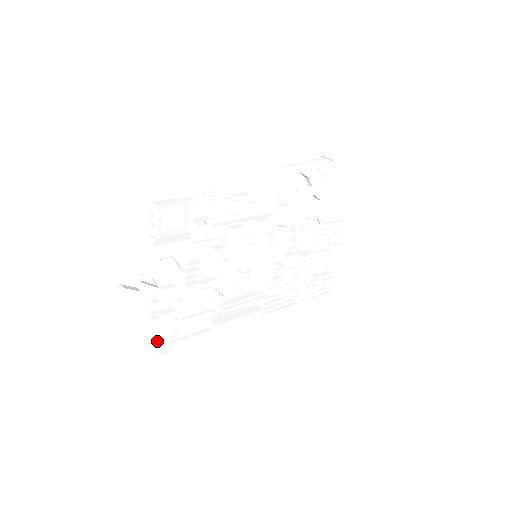
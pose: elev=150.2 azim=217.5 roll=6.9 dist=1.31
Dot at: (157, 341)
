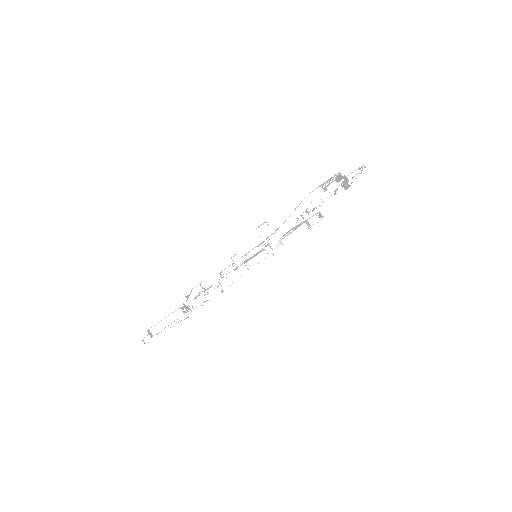
Dot at: occluded
